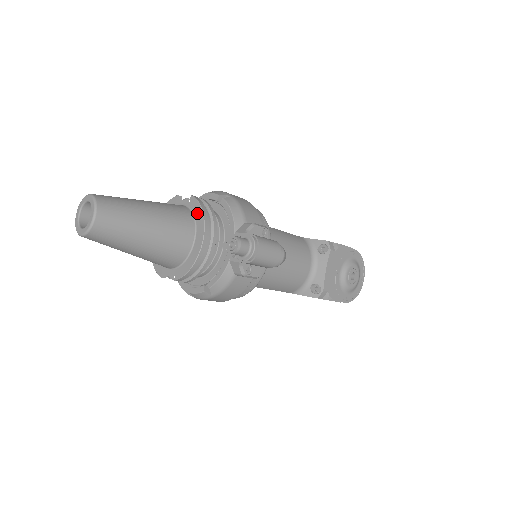
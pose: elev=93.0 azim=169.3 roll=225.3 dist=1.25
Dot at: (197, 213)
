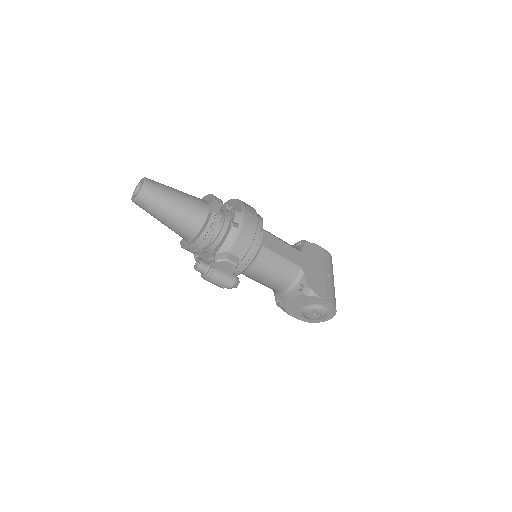
Dot at: (204, 226)
